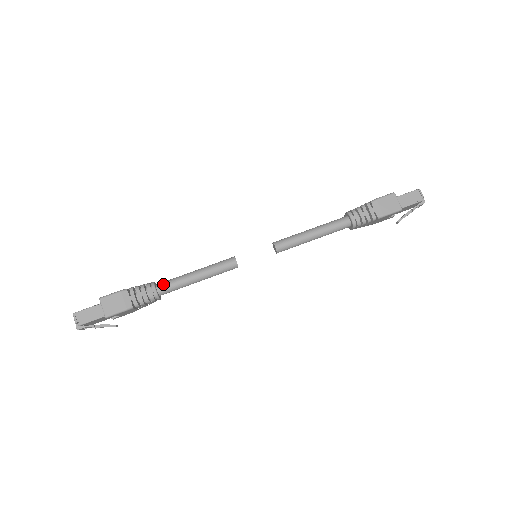
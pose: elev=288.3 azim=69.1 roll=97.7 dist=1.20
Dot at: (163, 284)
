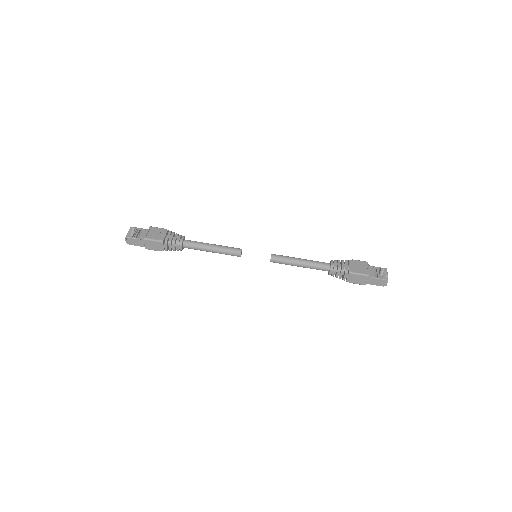
Dot at: (188, 245)
